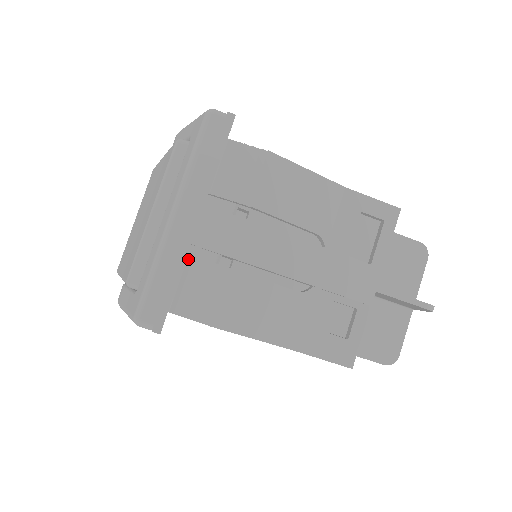
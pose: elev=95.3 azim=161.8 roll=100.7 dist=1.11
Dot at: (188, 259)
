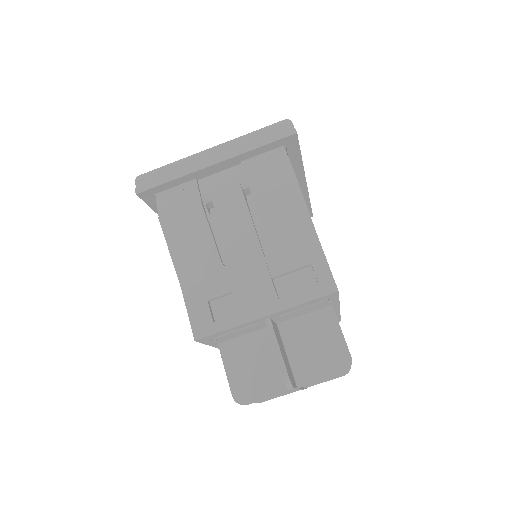
Dot at: (193, 180)
